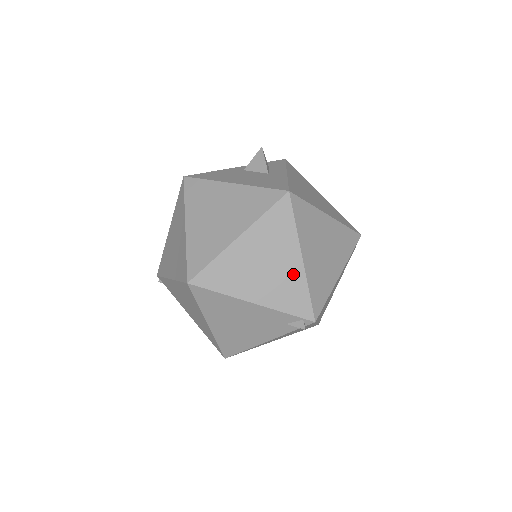
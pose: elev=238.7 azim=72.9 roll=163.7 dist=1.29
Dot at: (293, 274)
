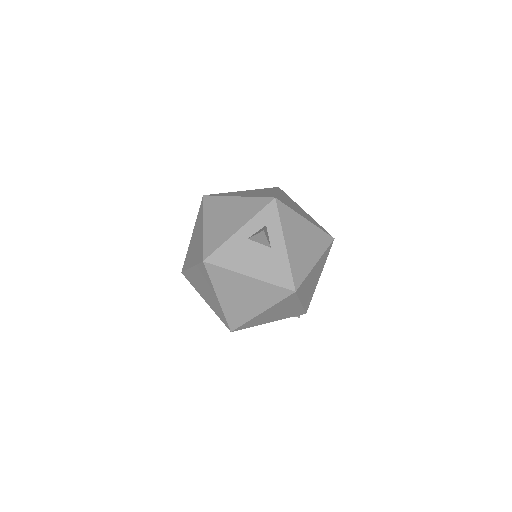
Dot at: (295, 309)
